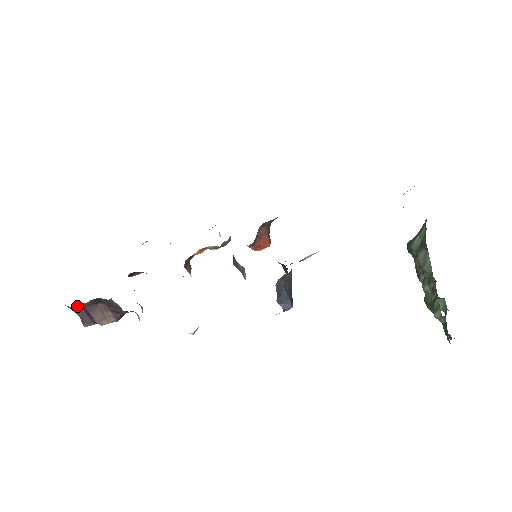
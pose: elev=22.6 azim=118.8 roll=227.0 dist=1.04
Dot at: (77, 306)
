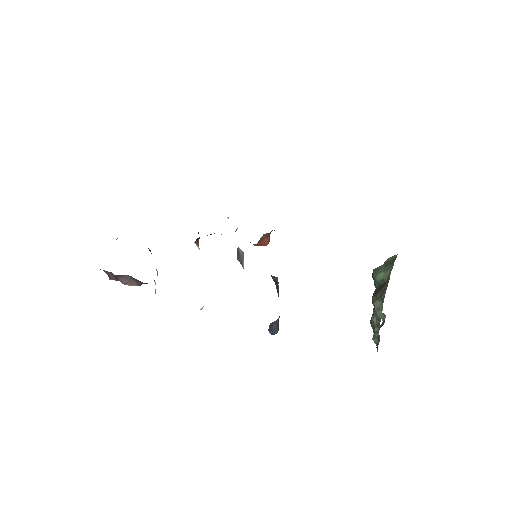
Dot at: occluded
